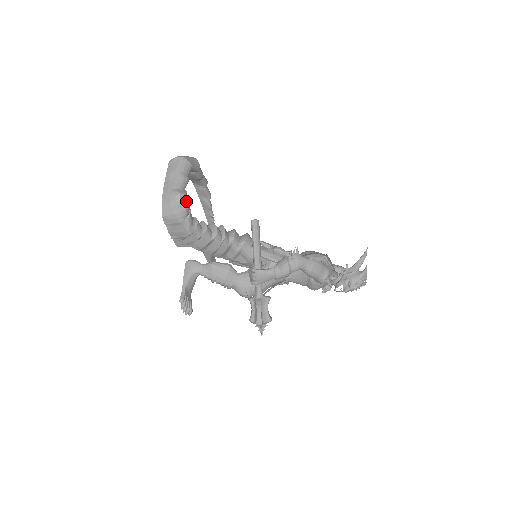
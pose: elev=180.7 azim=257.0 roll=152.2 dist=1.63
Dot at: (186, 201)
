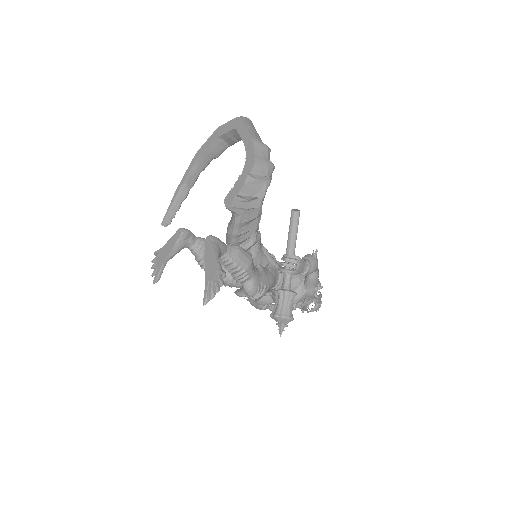
Dot at: occluded
